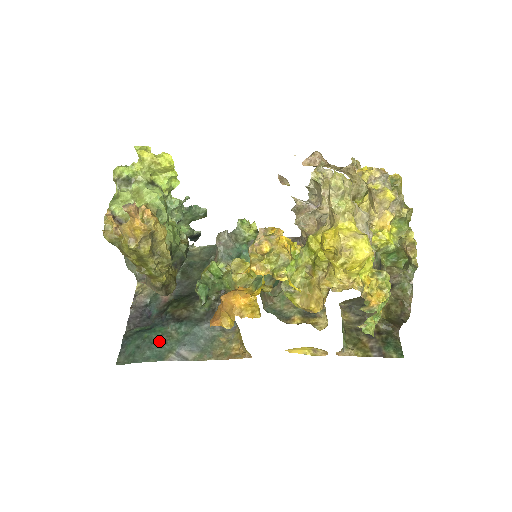
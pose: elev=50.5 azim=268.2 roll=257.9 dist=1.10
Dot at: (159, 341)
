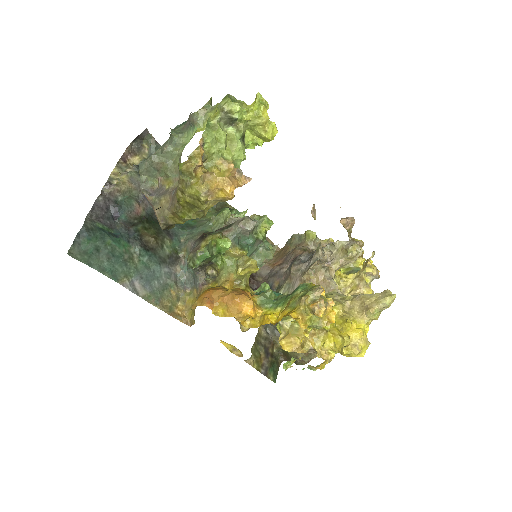
Dot at: (121, 258)
